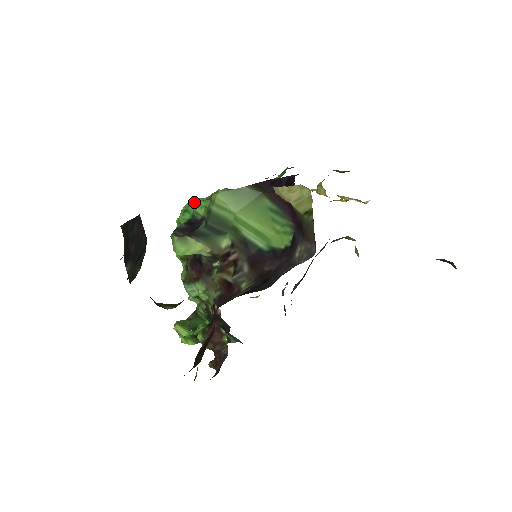
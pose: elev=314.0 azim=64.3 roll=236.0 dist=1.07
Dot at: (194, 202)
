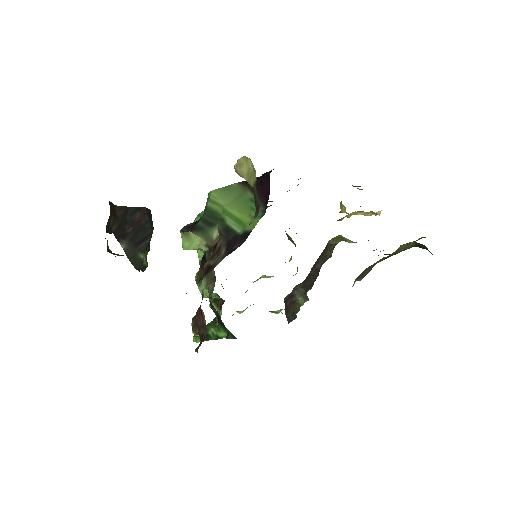
Dot at: occluded
